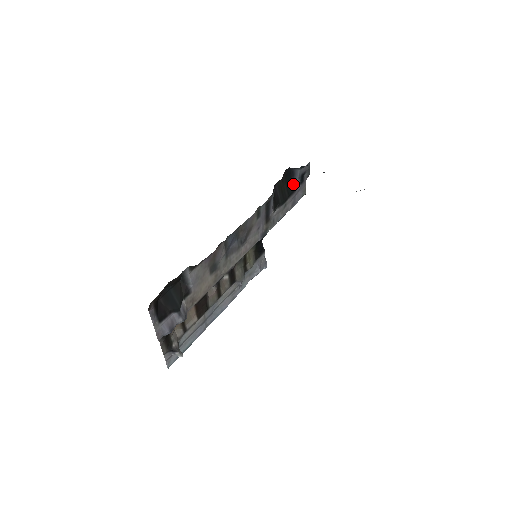
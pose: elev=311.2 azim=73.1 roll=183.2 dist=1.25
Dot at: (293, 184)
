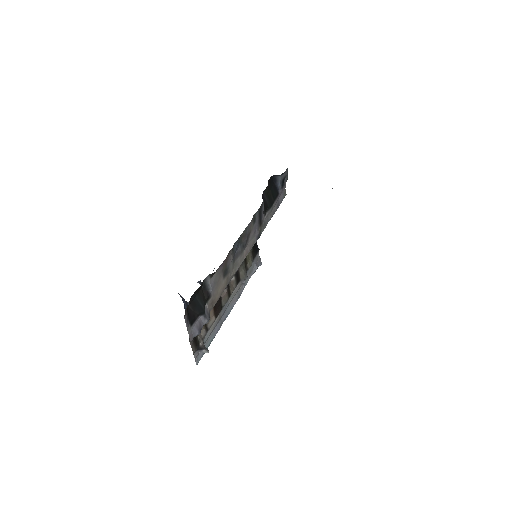
Dot at: (276, 189)
